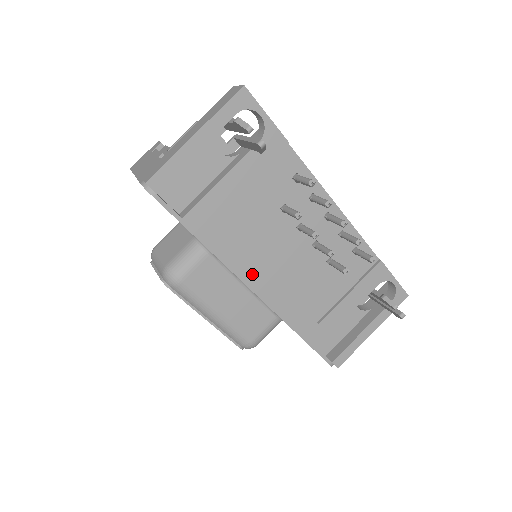
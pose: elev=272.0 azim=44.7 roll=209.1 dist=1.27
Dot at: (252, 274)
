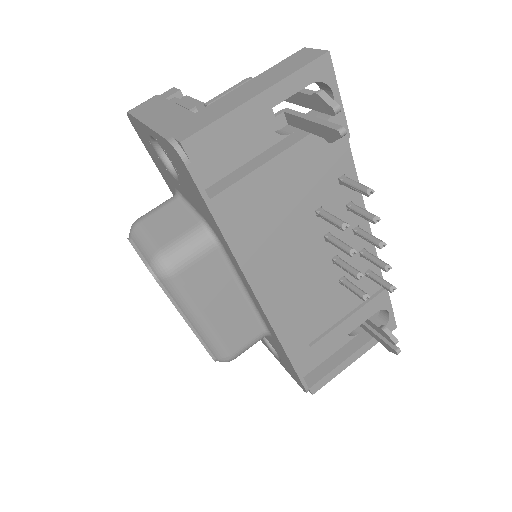
Dot at: (264, 281)
